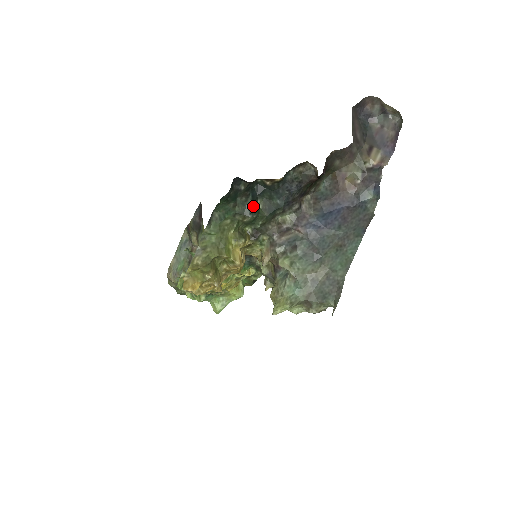
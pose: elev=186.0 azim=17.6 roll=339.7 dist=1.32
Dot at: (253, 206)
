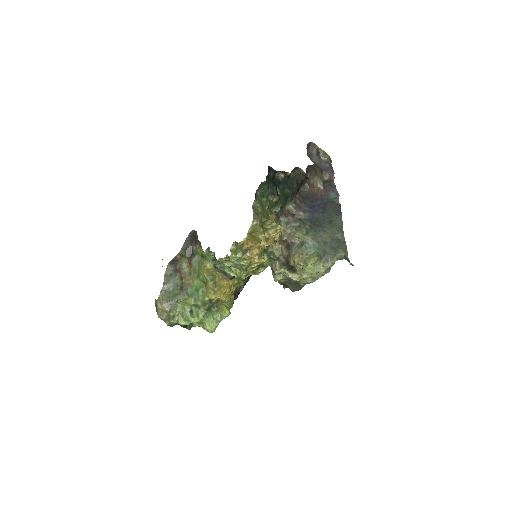
Dot at: (277, 191)
